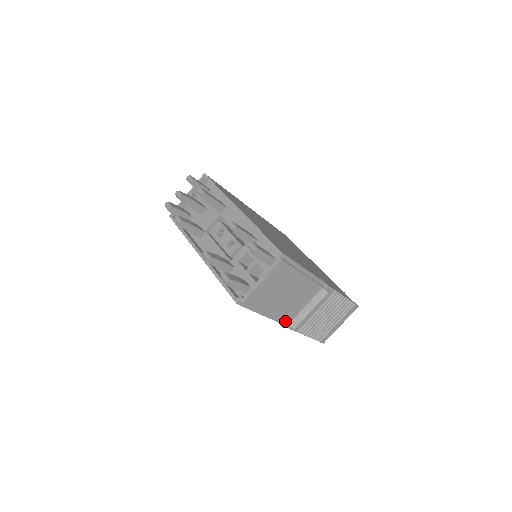
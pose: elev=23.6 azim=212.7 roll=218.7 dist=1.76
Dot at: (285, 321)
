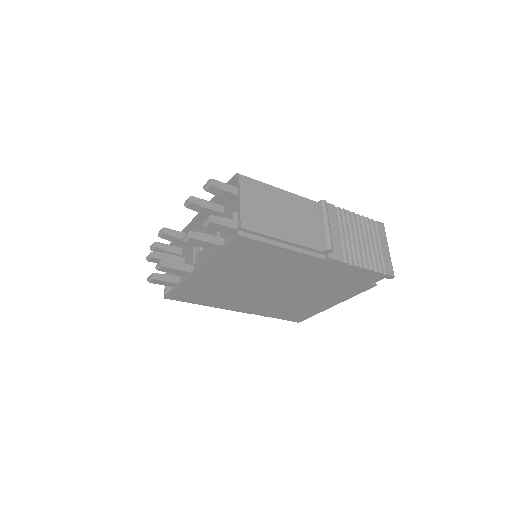
Dot at: (314, 248)
